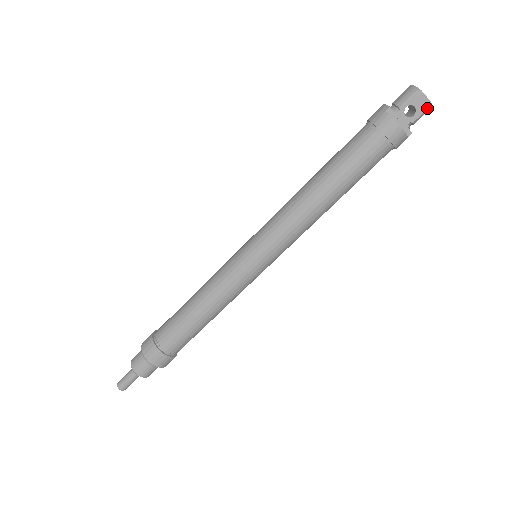
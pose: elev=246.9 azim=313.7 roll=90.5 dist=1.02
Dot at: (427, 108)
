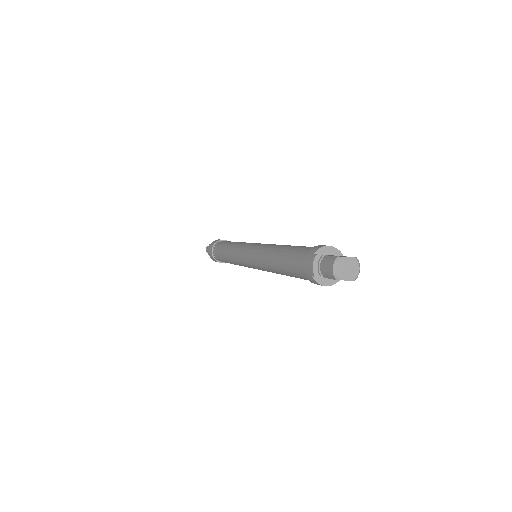
Dot at: (352, 280)
